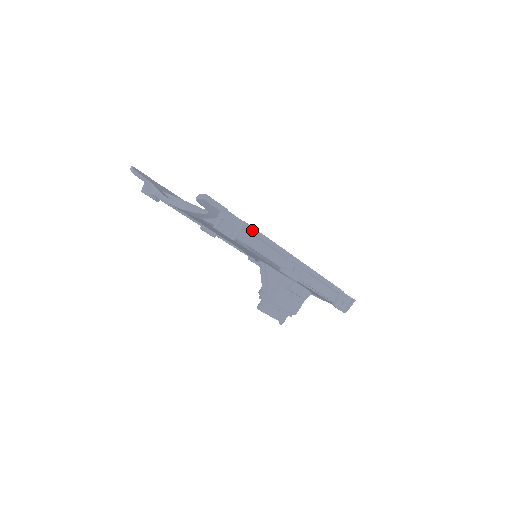
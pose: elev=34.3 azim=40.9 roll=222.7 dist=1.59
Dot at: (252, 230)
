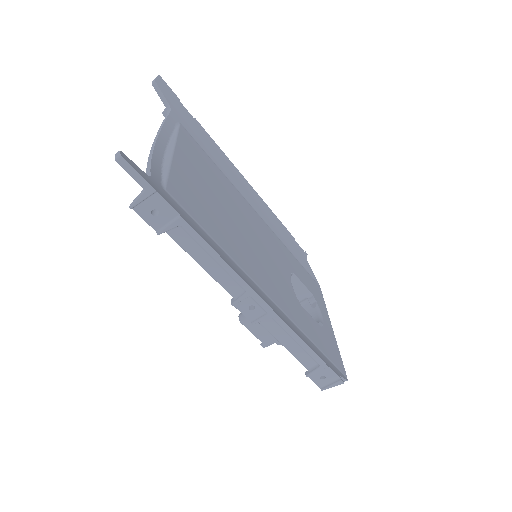
Dot at: (192, 232)
